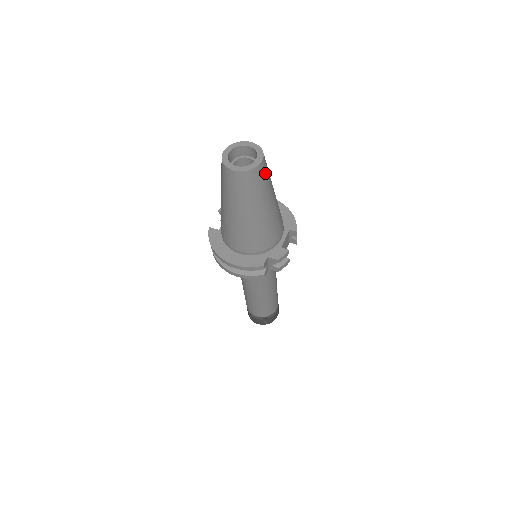
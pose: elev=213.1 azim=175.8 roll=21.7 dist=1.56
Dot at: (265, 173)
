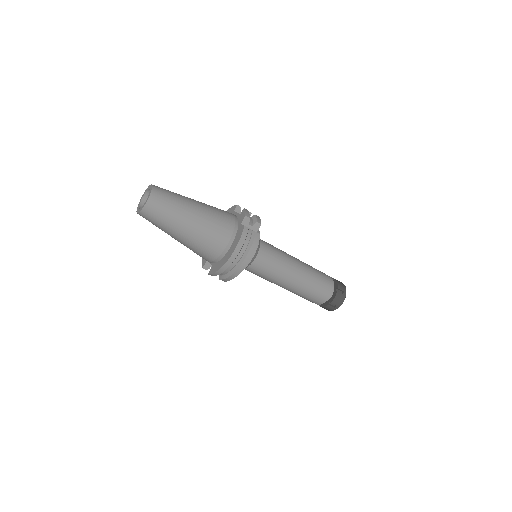
Dot at: (164, 189)
